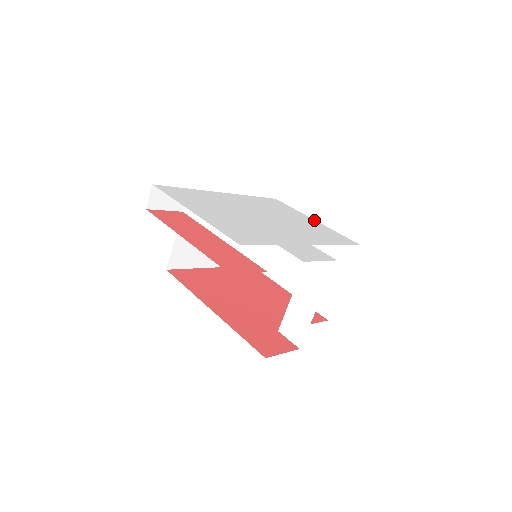
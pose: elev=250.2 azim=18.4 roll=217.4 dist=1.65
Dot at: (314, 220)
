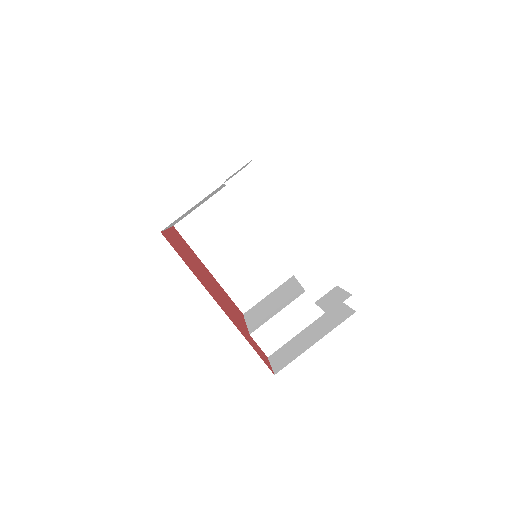
Dot at: occluded
